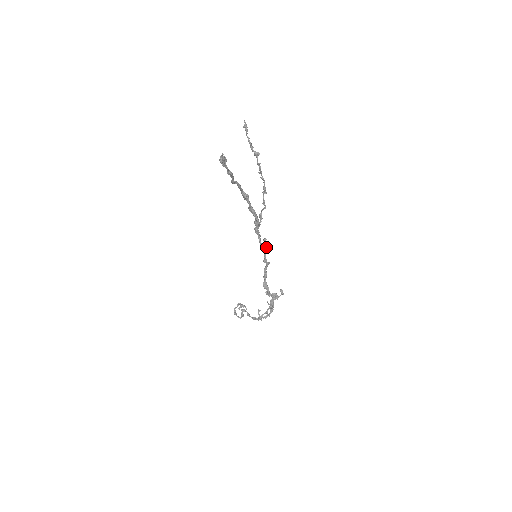
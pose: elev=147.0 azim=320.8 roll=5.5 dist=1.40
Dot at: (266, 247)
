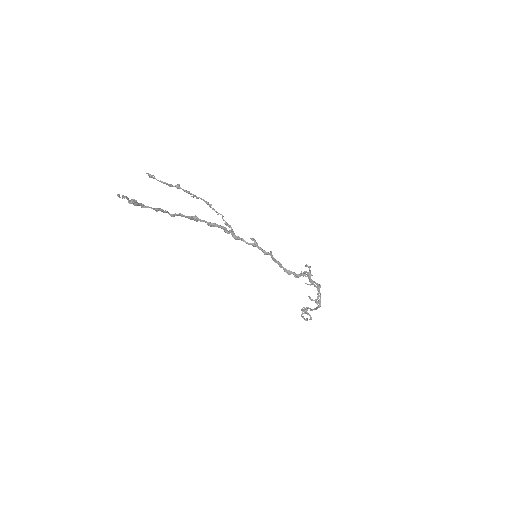
Dot at: (255, 243)
